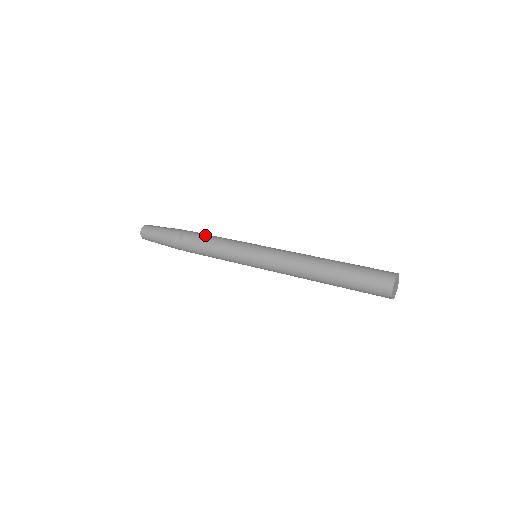
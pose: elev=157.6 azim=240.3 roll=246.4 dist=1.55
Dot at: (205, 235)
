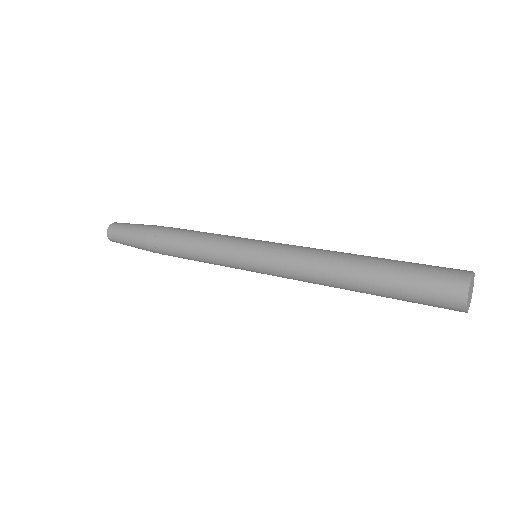
Dot at: occluded
